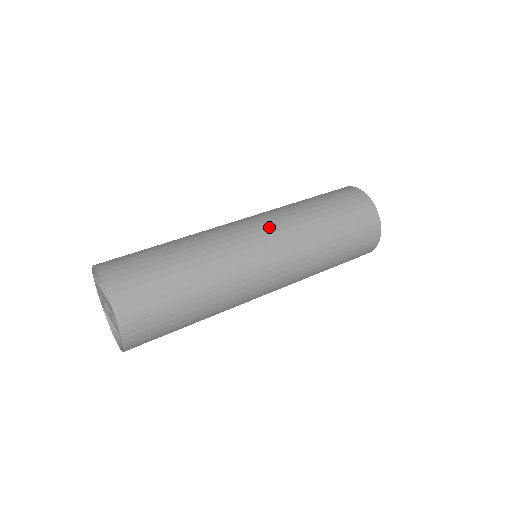
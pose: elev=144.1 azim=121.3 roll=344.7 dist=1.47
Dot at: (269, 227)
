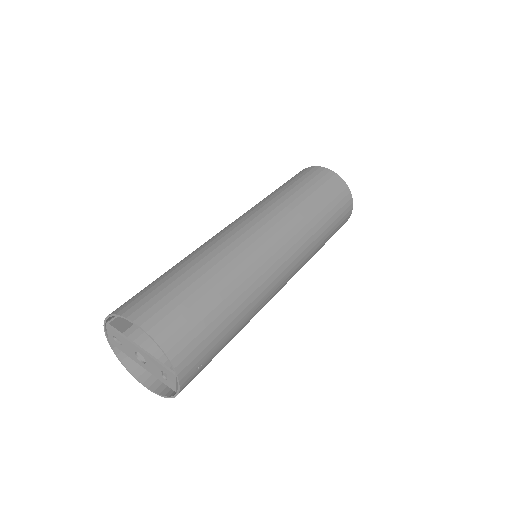
Dot at: (283, 235)
